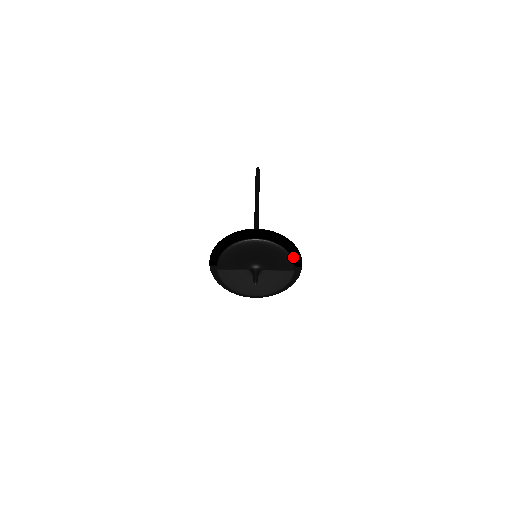
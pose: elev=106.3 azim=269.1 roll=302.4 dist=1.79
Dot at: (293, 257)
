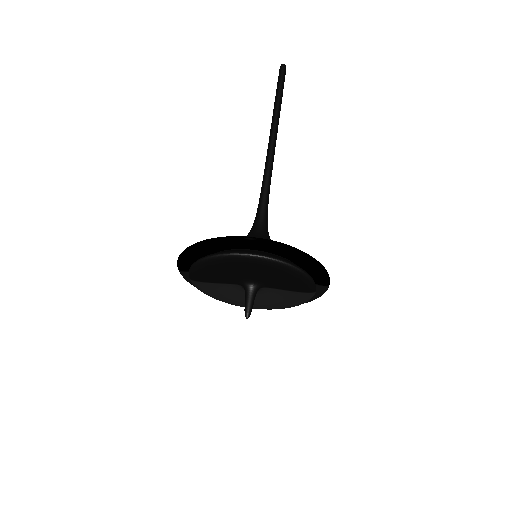
Dot at: (315, 275)
